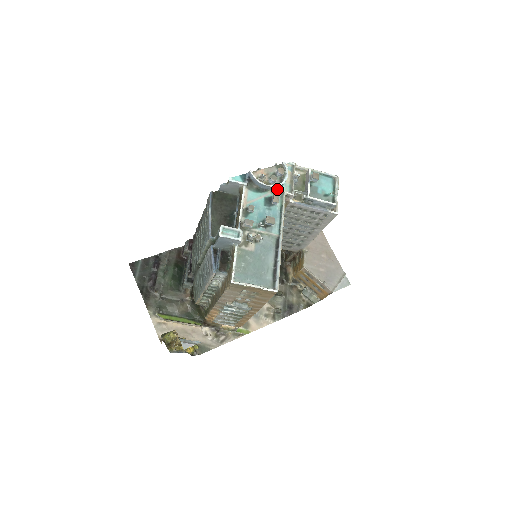
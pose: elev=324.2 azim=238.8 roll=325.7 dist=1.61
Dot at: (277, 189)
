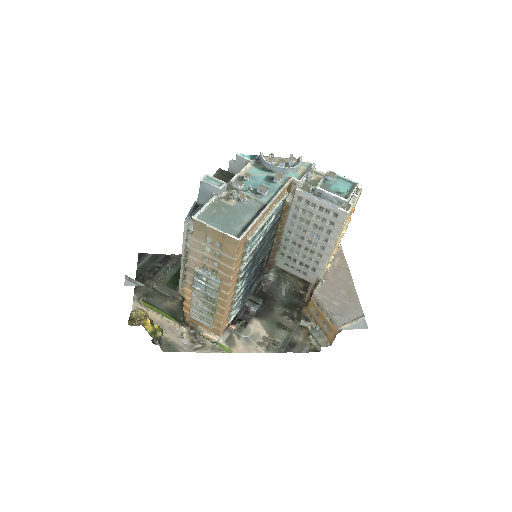
Dot at: (285, 174)
